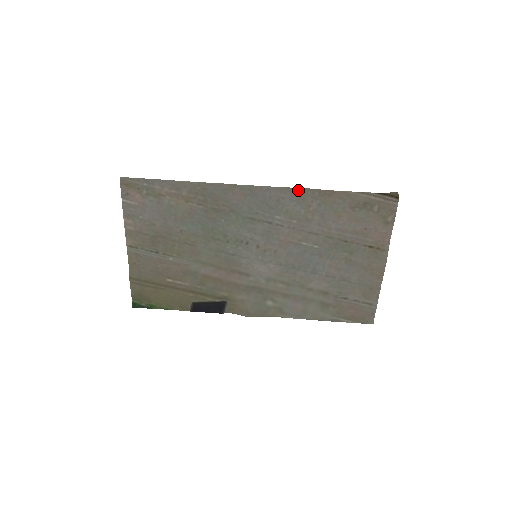
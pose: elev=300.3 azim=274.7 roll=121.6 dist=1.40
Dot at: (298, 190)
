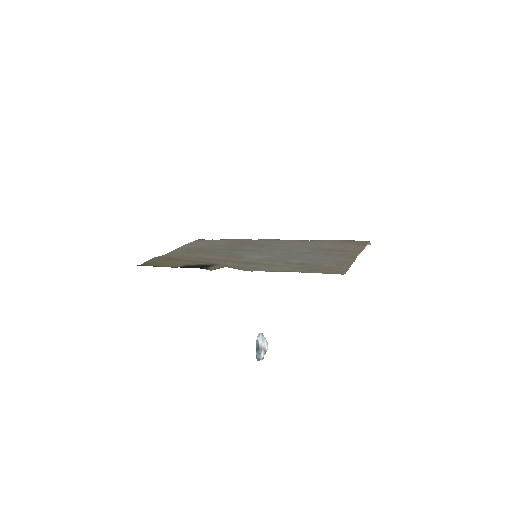
Dot at: (301, 241)
